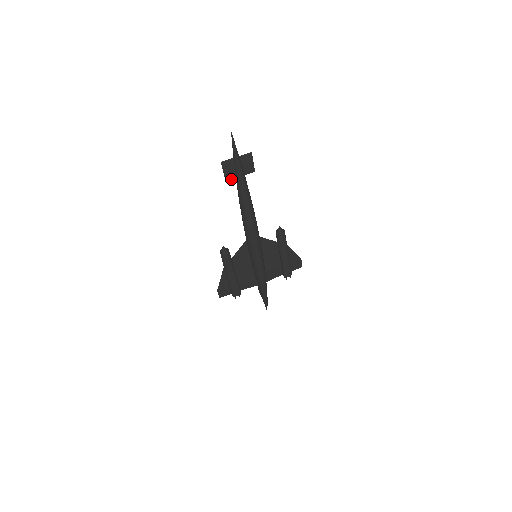
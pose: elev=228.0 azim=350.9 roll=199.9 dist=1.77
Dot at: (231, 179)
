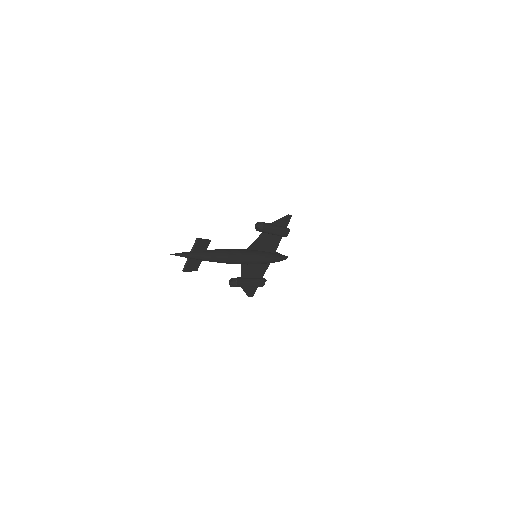
Dot at: (199, 265)
